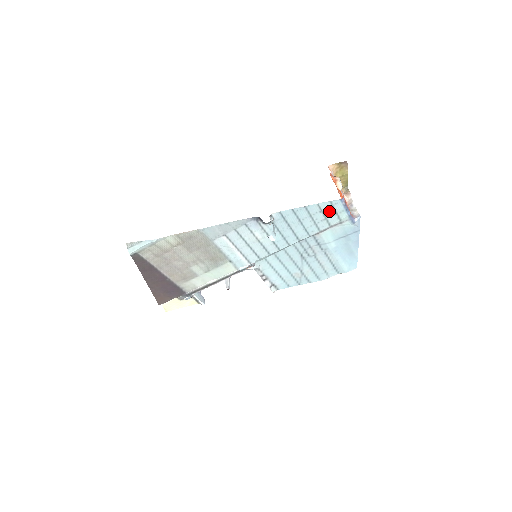
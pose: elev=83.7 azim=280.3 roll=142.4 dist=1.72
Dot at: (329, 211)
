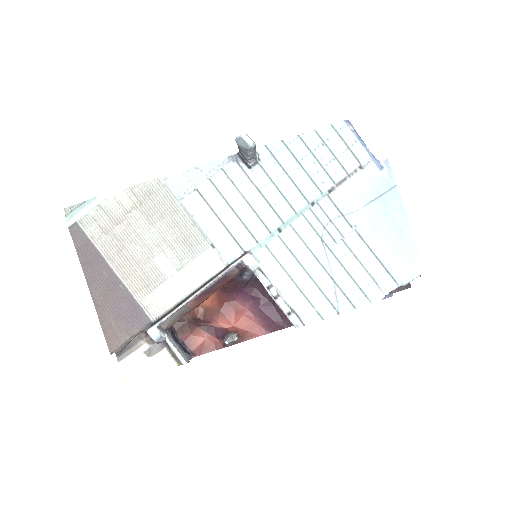
Dot at: (335, 143)
